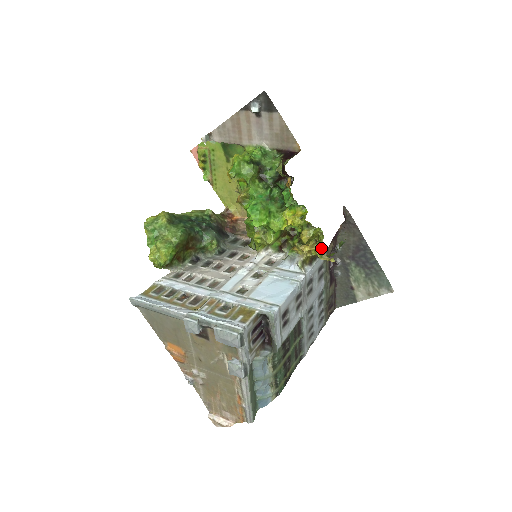
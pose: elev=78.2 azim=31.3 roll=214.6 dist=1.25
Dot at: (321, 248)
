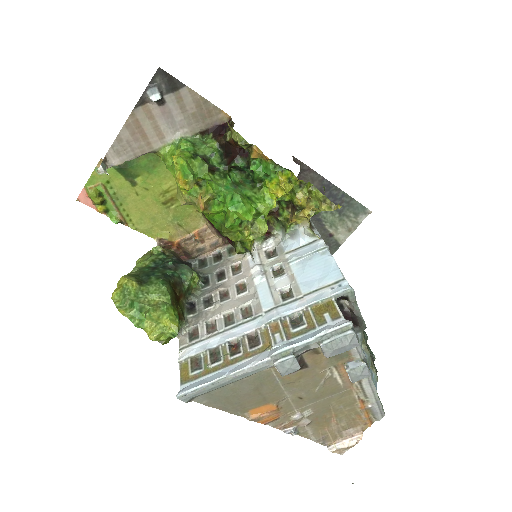
Dot at: (323, 201)
